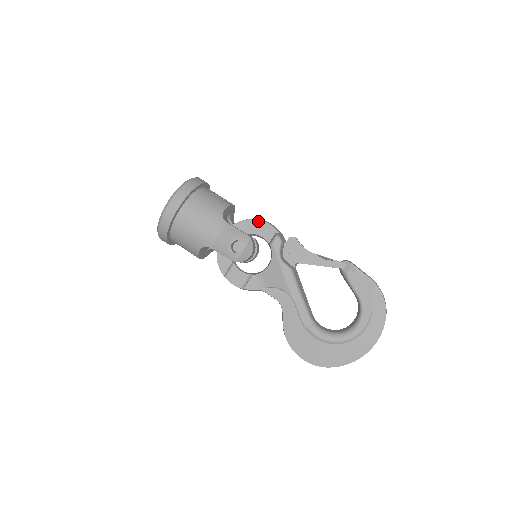
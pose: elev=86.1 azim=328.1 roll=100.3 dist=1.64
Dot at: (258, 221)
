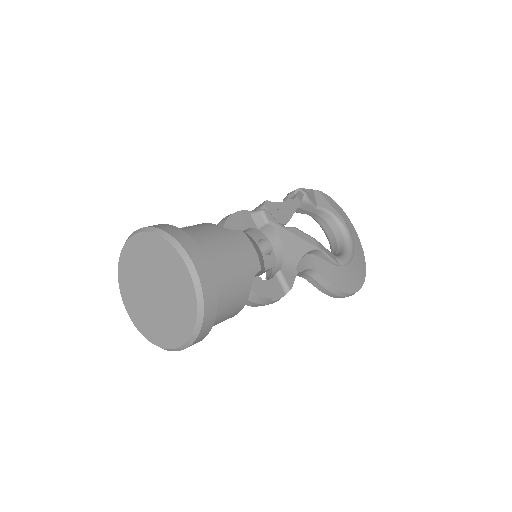
Dot at: (231, 217)
